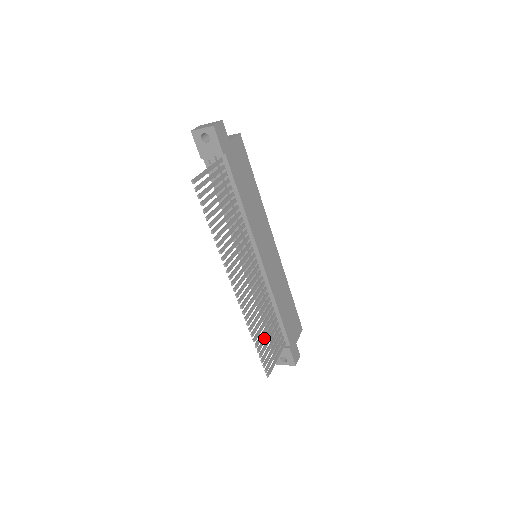
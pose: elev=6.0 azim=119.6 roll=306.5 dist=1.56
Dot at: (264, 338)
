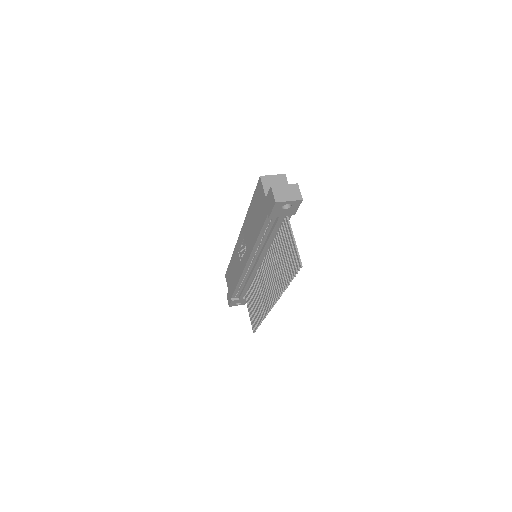
Dot at: occluded
